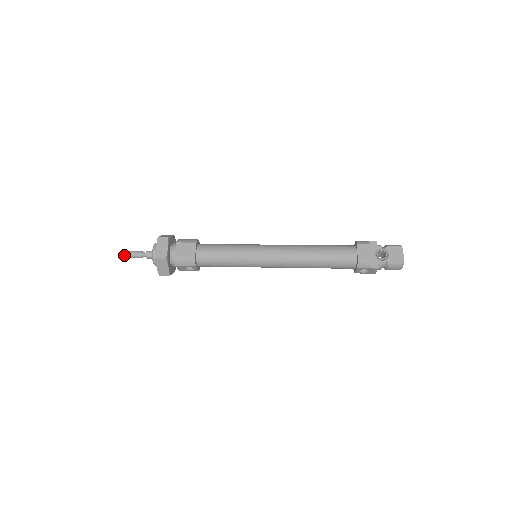
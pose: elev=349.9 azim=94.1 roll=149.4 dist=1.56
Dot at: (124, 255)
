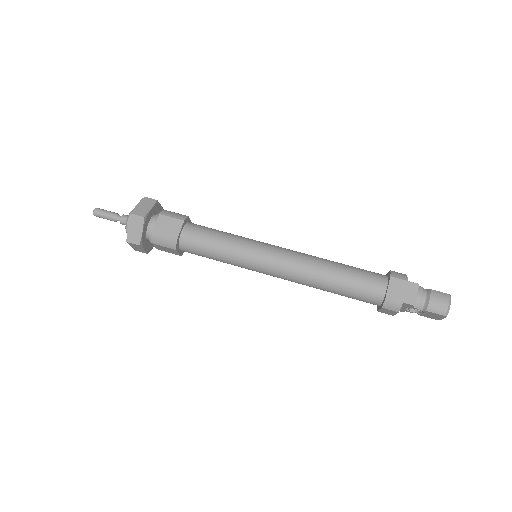
Dot at: (96, 216)
